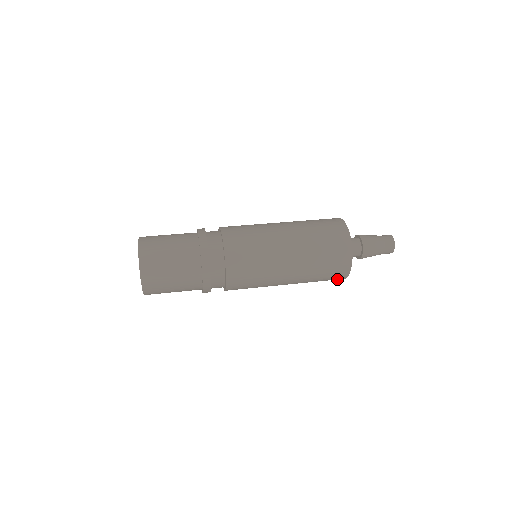
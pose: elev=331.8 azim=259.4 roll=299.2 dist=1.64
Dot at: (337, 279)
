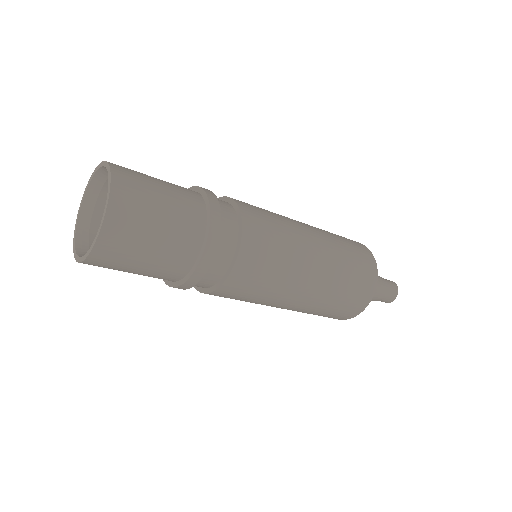
Dot at: (370, 268)
